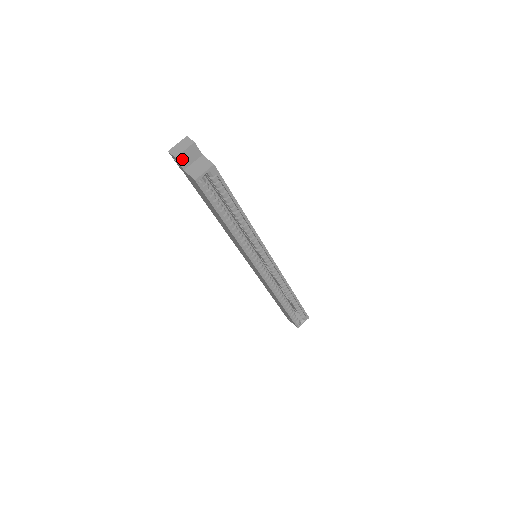
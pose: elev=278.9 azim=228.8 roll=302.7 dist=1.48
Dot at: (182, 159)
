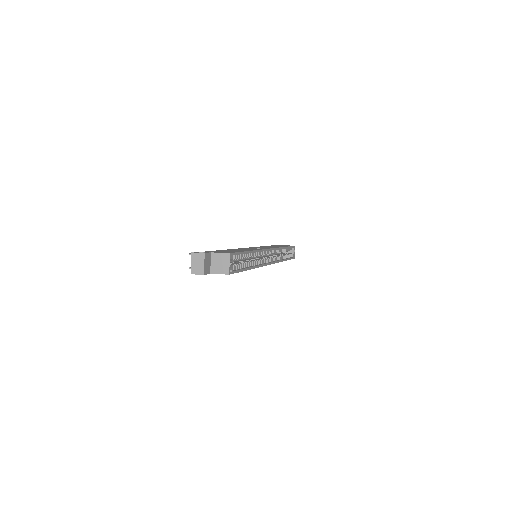
Dot at: (206, 270)
